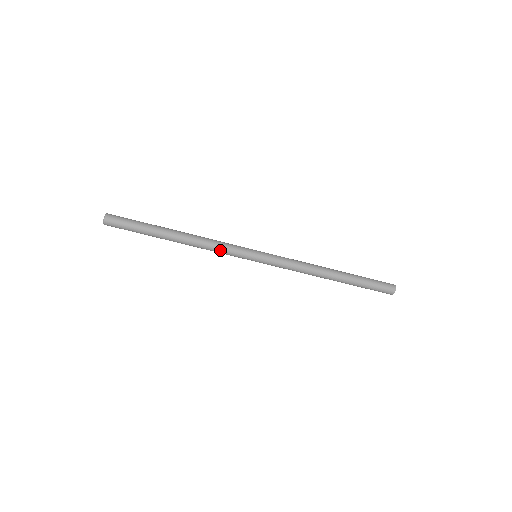
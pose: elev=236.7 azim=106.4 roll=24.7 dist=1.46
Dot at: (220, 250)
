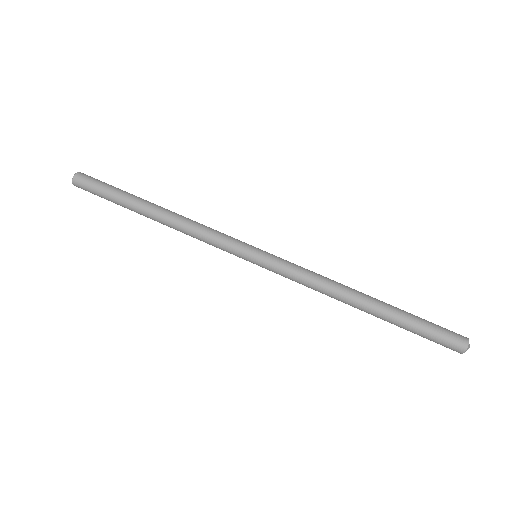
Dot at: (207, 238)
